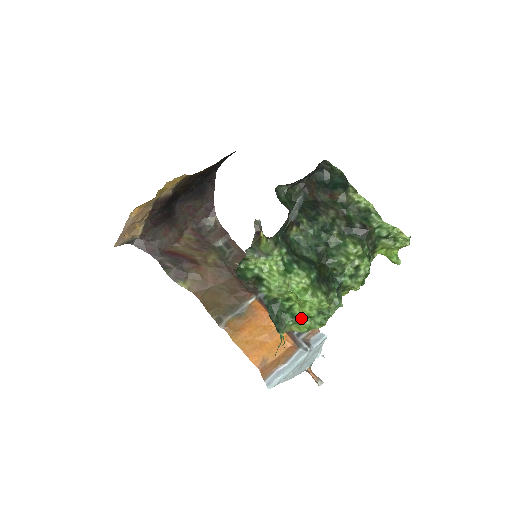
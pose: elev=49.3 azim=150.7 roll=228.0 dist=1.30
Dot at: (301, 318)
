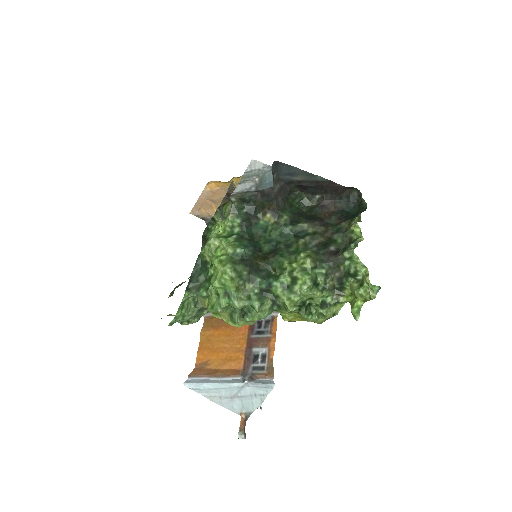
Dot at: (212, 291)
